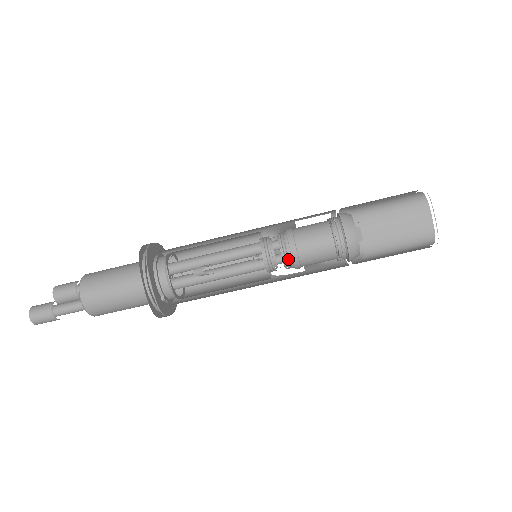
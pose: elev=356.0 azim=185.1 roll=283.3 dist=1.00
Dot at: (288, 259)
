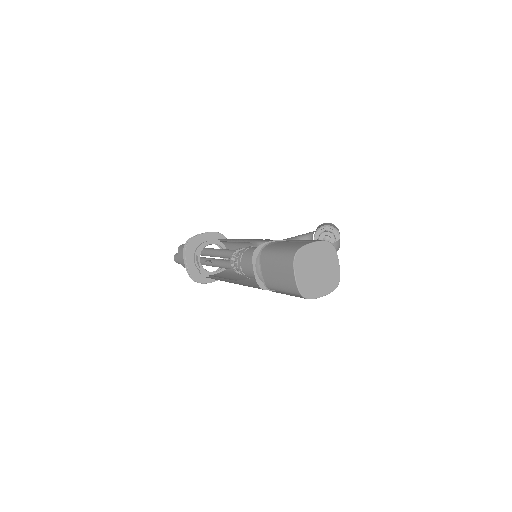
Dot at: occluded
